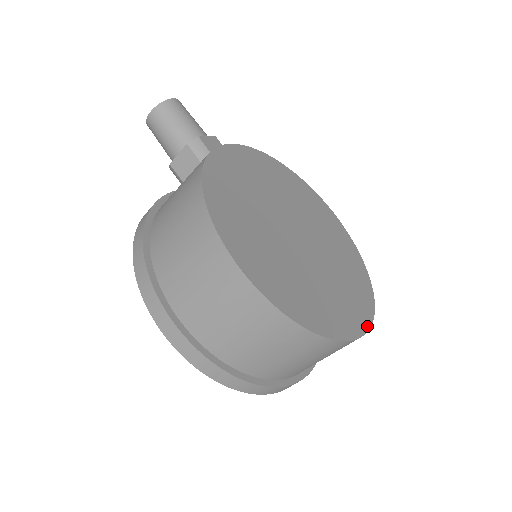
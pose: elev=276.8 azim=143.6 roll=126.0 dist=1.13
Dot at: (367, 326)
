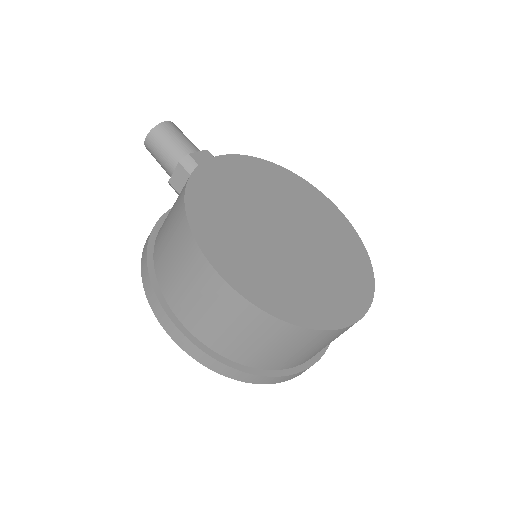
Dot at: (362, 313)
